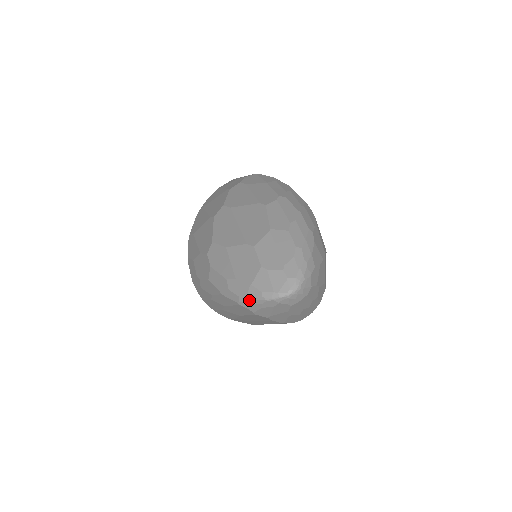
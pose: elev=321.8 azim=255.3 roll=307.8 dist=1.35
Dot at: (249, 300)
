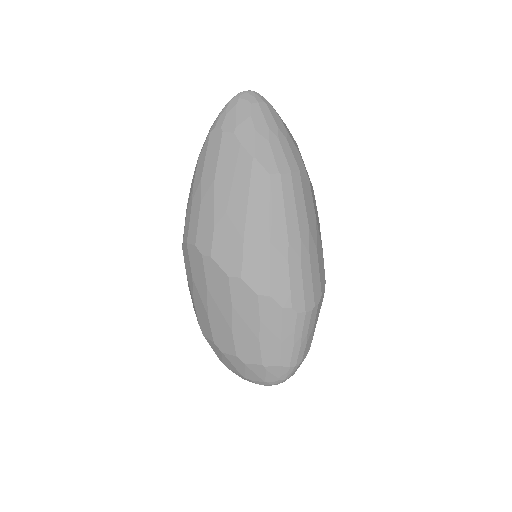
Dot at: (217, 118)
